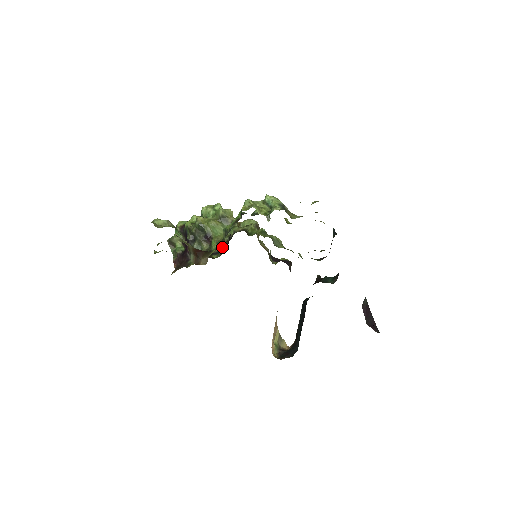
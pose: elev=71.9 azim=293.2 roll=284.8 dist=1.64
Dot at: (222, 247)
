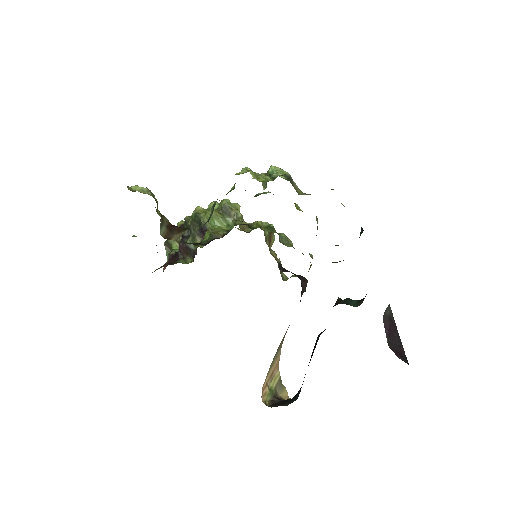
Dot at: (214, 238)
